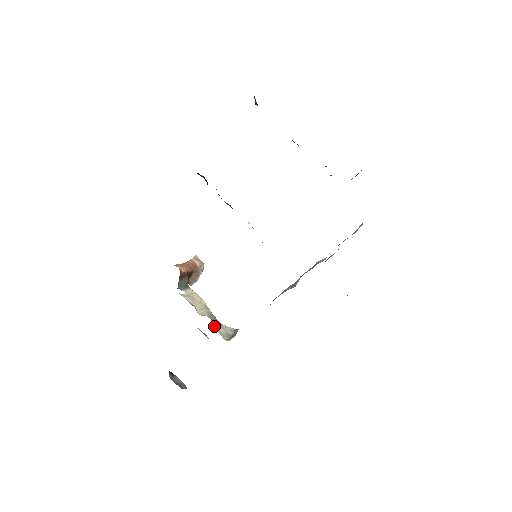
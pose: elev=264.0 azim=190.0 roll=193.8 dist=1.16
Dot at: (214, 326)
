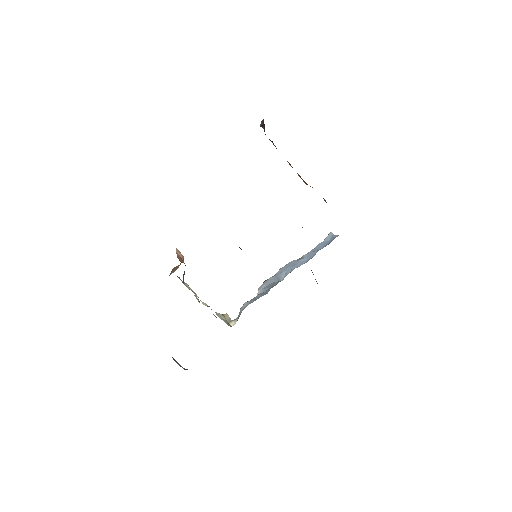
Dot at: (217, 315)
